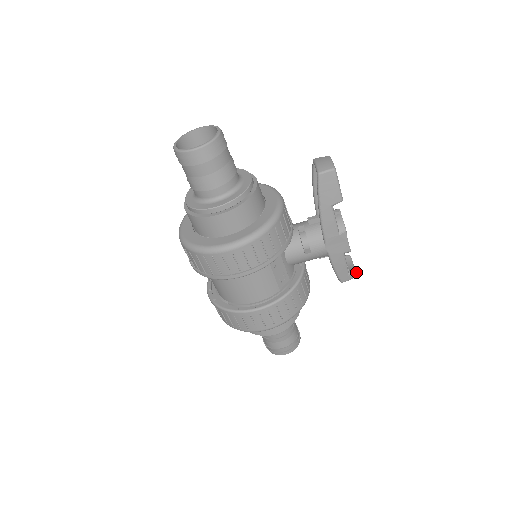
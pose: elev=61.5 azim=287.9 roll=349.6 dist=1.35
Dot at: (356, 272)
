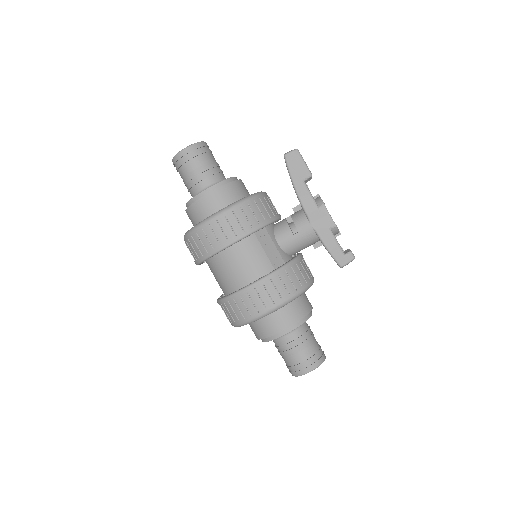
Dot at: (352, 253)
